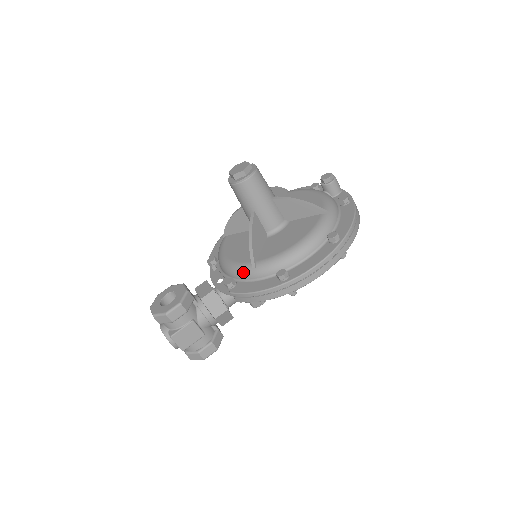
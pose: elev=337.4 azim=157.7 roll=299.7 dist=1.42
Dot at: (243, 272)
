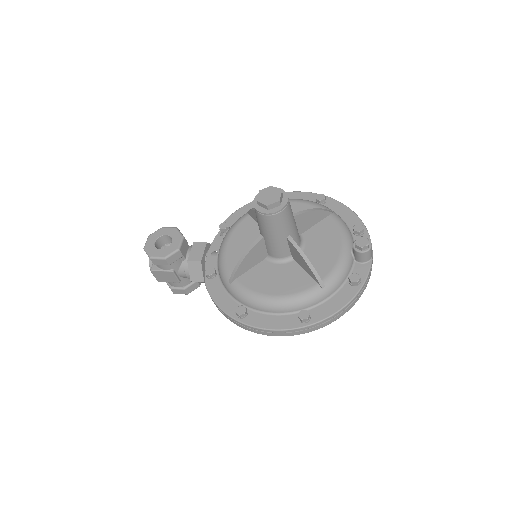
Dot at: (222, 276)
